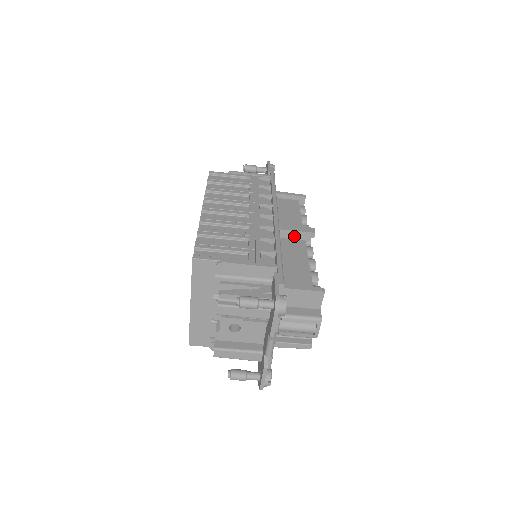
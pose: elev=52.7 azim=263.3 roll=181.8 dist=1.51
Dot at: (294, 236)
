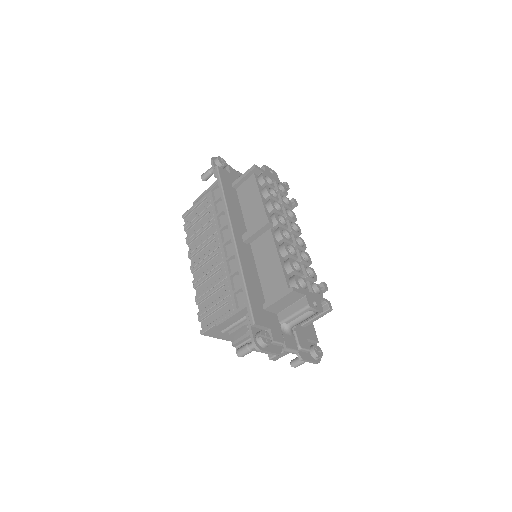
Dot at: (260, 233)
